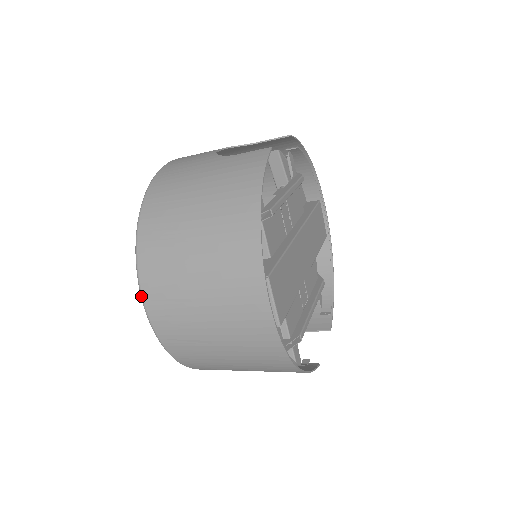
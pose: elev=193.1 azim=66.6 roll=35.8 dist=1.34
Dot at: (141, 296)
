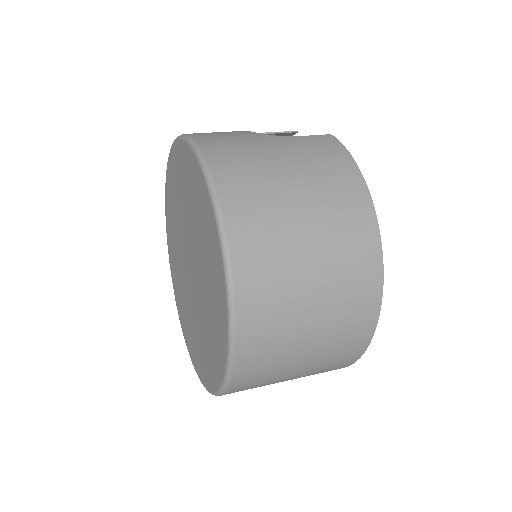
Dot at: (231, 293)
